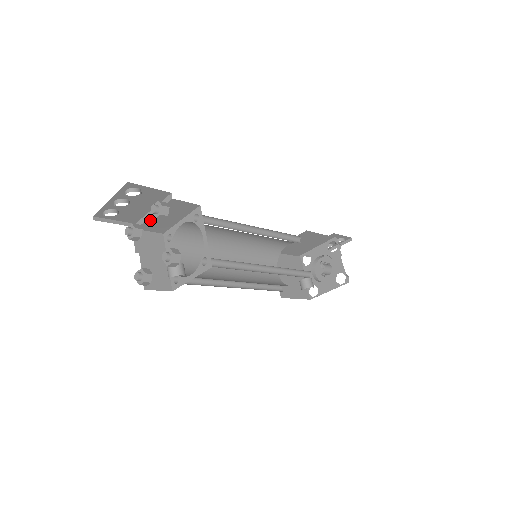
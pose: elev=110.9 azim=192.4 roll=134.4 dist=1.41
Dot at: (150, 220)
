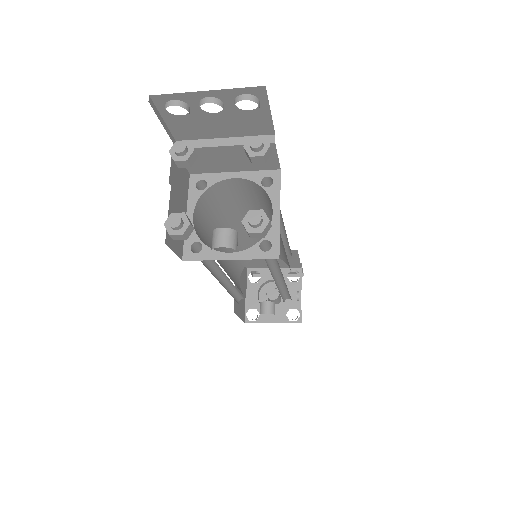
Dot at: (208, 149)
